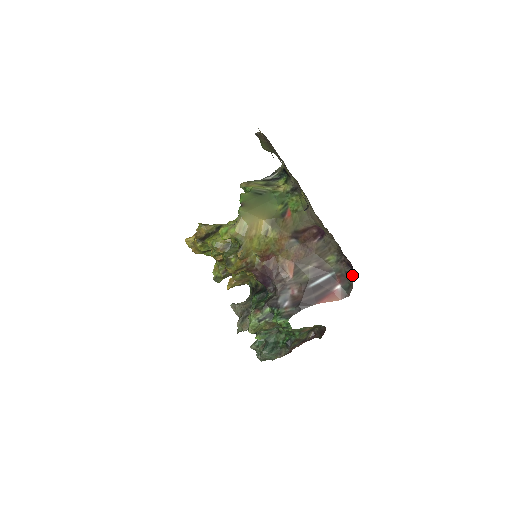
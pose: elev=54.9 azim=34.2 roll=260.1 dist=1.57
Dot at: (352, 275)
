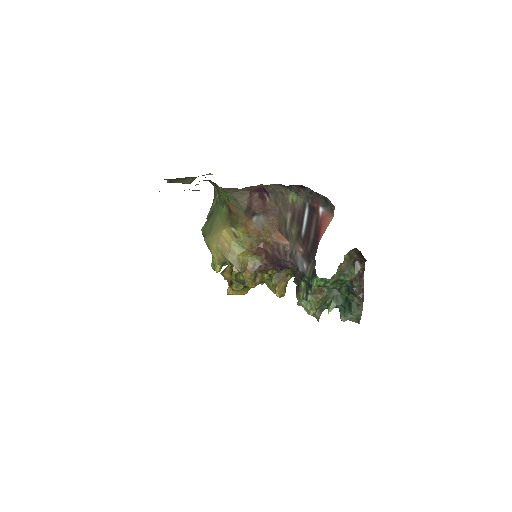
Dot at: (313, 191)
